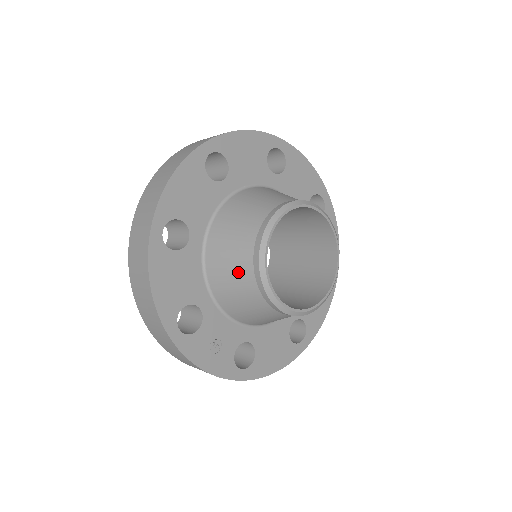
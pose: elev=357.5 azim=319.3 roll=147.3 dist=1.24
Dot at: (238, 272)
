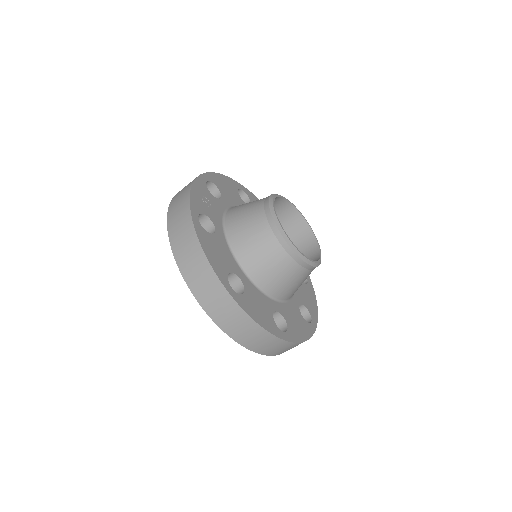
Dot at: occluded
